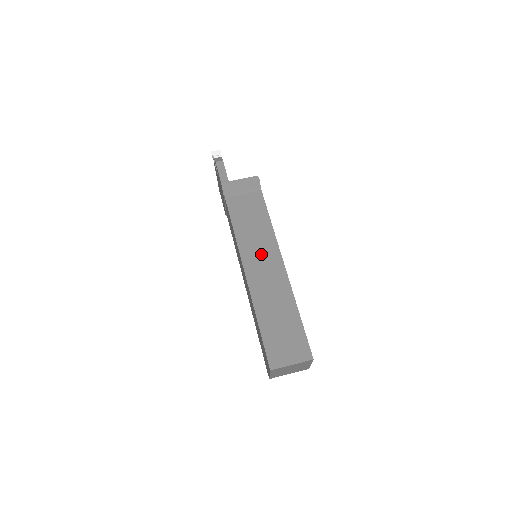
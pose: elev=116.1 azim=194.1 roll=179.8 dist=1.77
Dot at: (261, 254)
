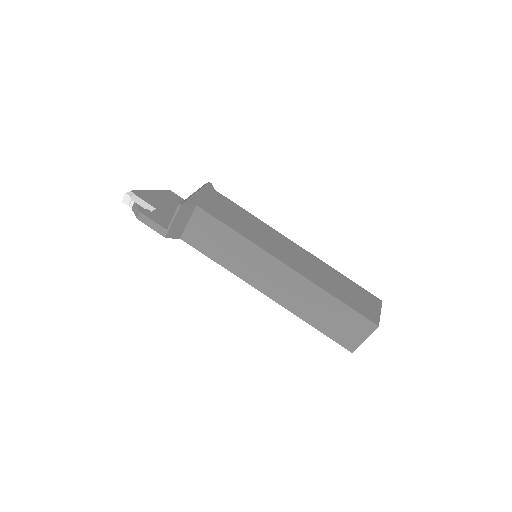
Dot at: (258, 269)
